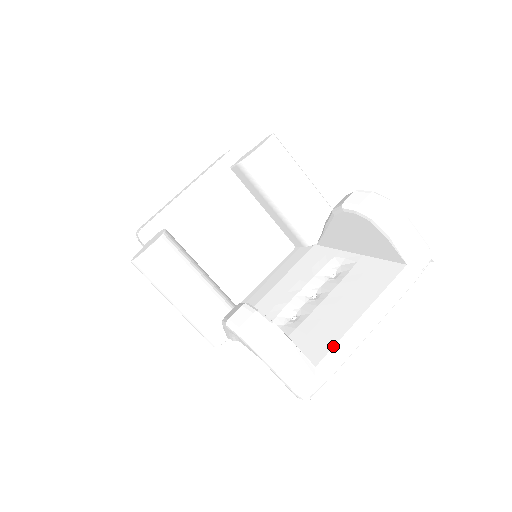
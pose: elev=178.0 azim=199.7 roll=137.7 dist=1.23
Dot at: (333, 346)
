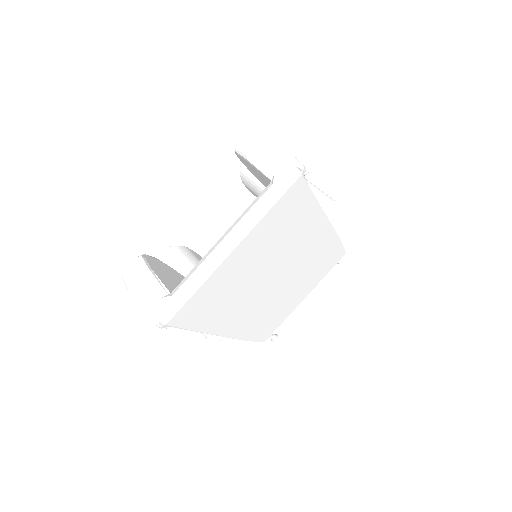
Dot at: occluded
